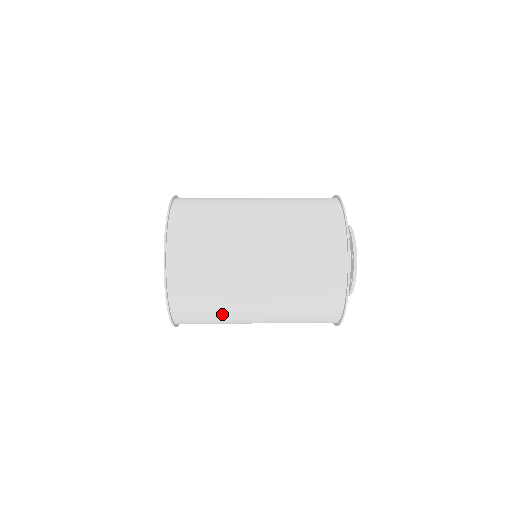
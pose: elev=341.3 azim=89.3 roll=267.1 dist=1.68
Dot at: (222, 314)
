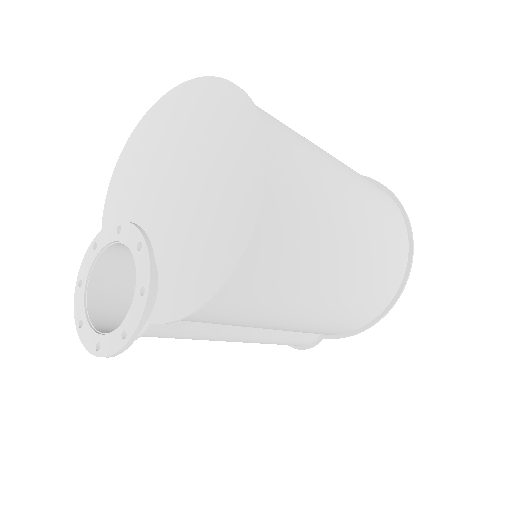
Dot at: (312, 156)
